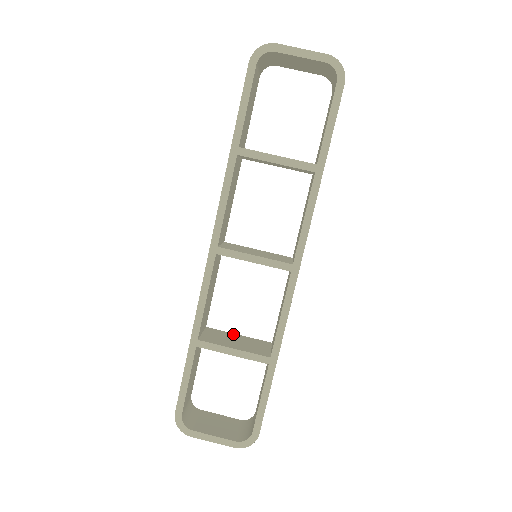
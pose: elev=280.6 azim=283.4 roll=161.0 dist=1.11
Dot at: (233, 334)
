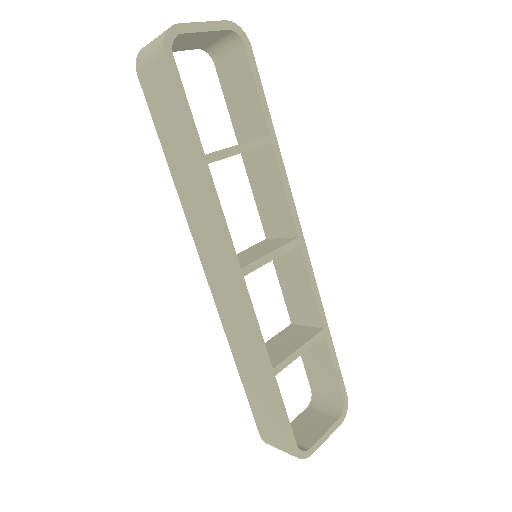
Dot at: (265, 344)
